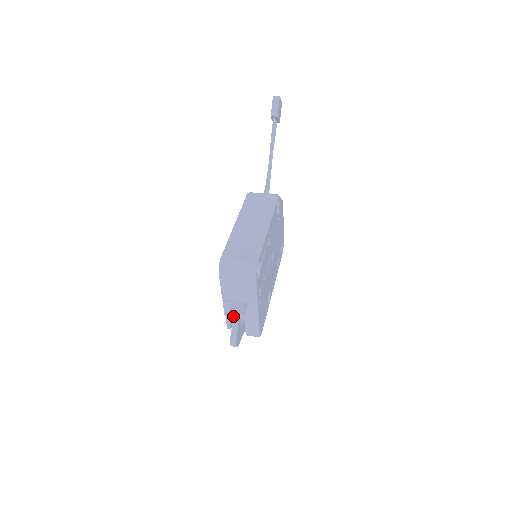
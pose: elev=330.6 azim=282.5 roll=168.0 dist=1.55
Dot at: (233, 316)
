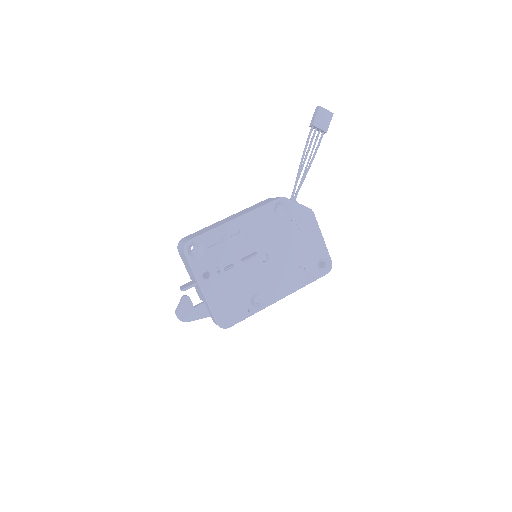
Dot at: (201, 299)
